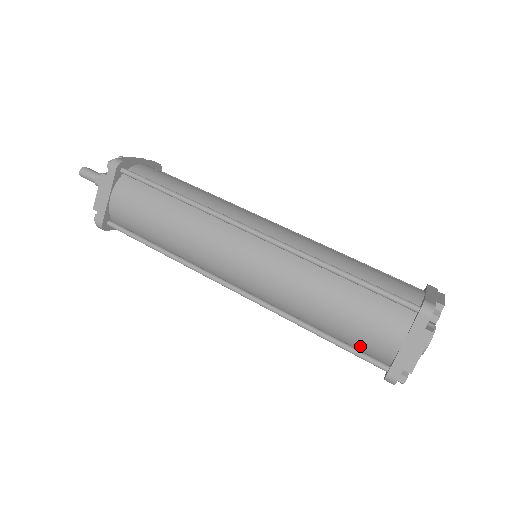
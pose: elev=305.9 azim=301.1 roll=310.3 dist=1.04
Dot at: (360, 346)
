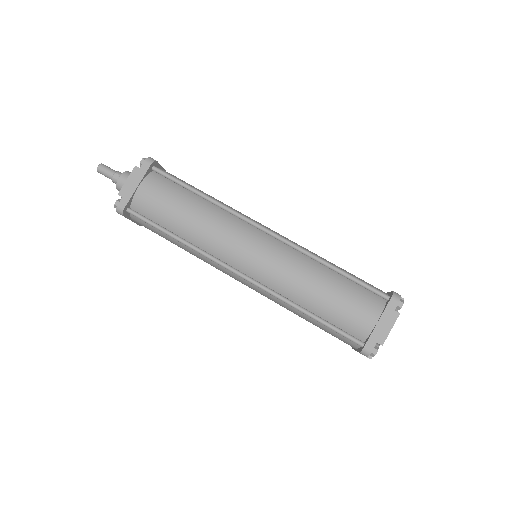
Dot at: (343, 326)
